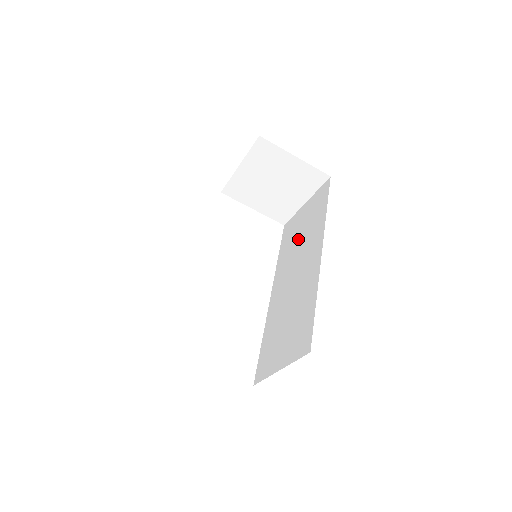
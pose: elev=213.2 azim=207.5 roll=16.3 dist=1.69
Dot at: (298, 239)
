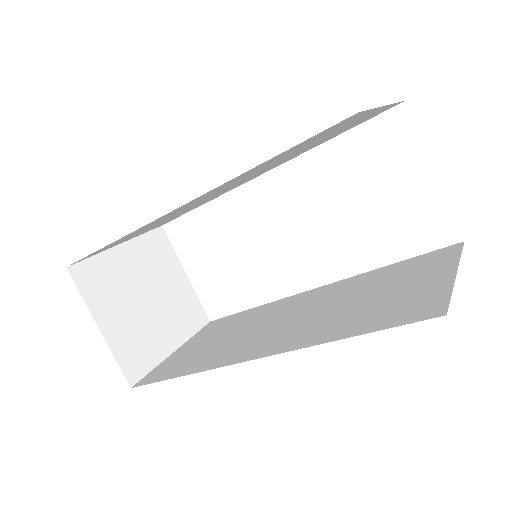
Dot at: (360, 296)
